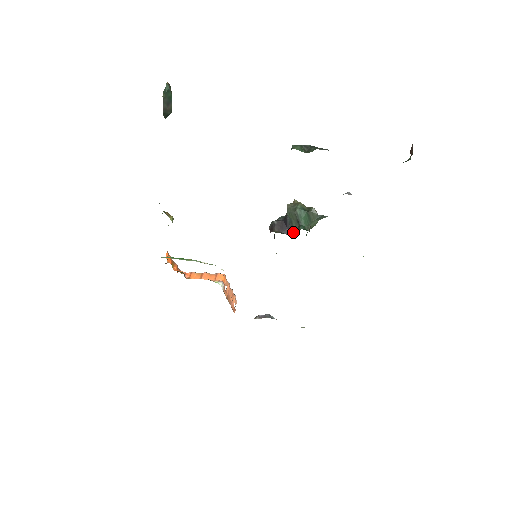
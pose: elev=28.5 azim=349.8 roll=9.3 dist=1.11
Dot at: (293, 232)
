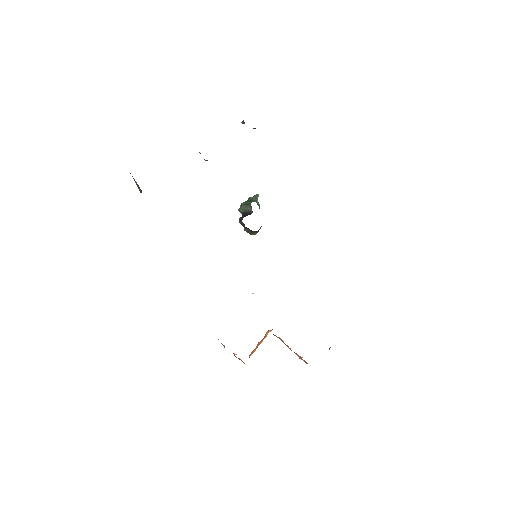
Dot at: (251, 211)
